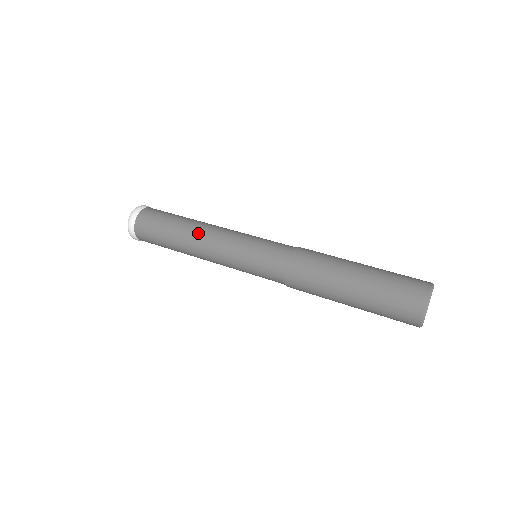
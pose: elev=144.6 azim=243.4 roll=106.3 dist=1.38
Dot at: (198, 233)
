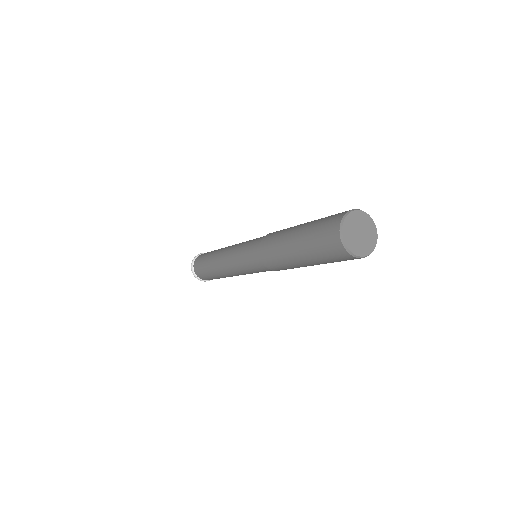
Dot at: (218, 255)
